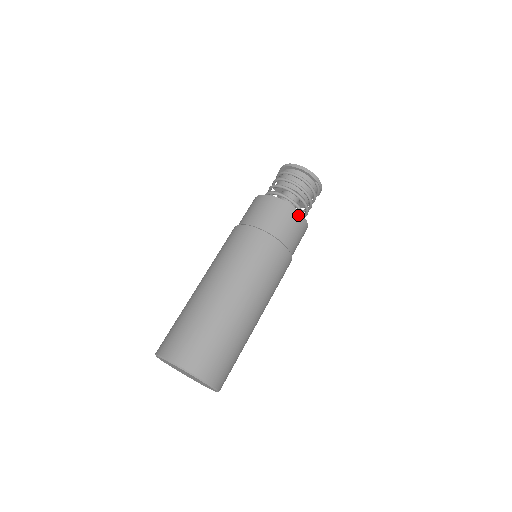
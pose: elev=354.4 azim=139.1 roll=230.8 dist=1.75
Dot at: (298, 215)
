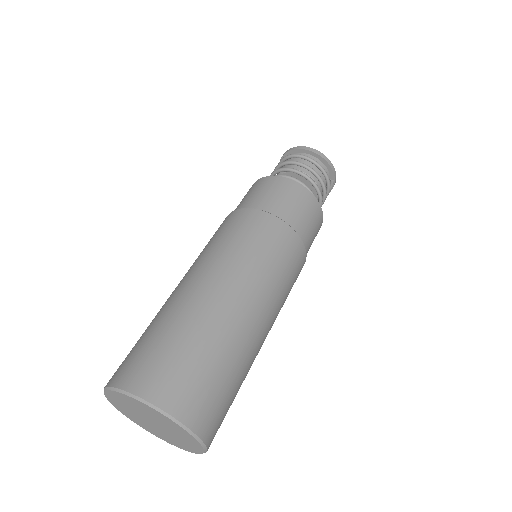
Dot at: (321, 216)
